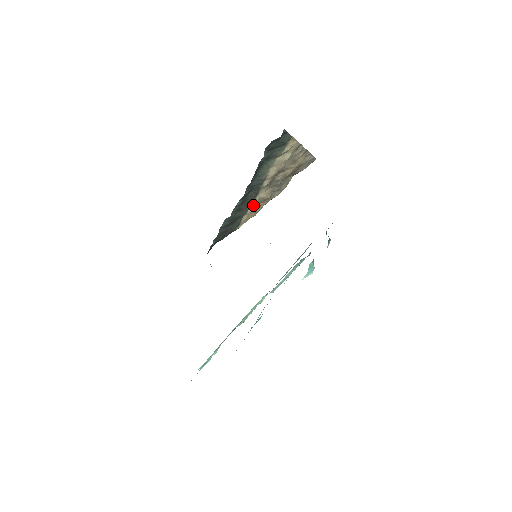
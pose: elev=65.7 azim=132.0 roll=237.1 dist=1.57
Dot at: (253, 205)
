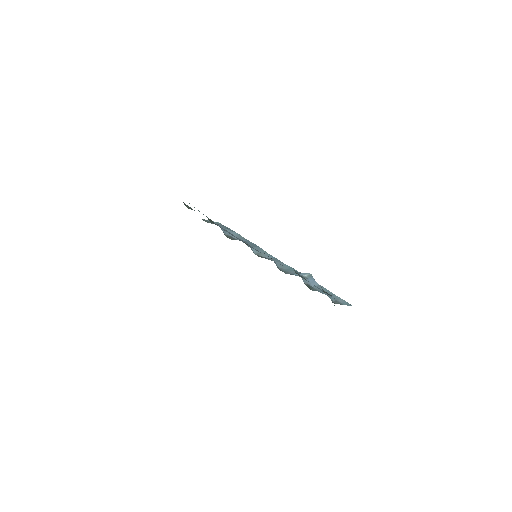
Dot at: occluded
